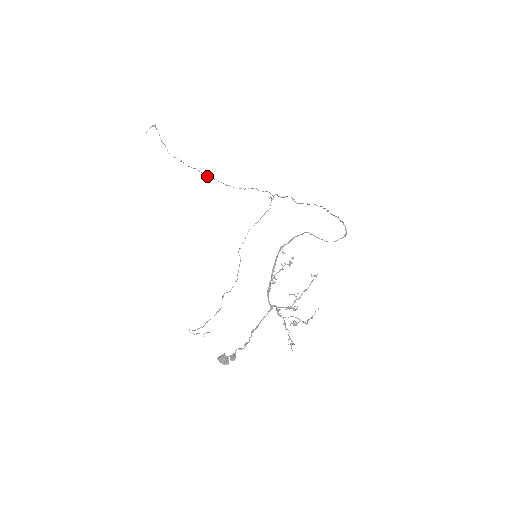
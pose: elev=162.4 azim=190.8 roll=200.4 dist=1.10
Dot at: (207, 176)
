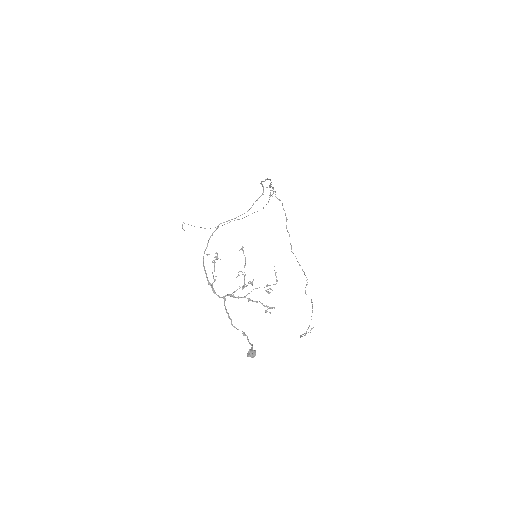
Dot at: occluded
